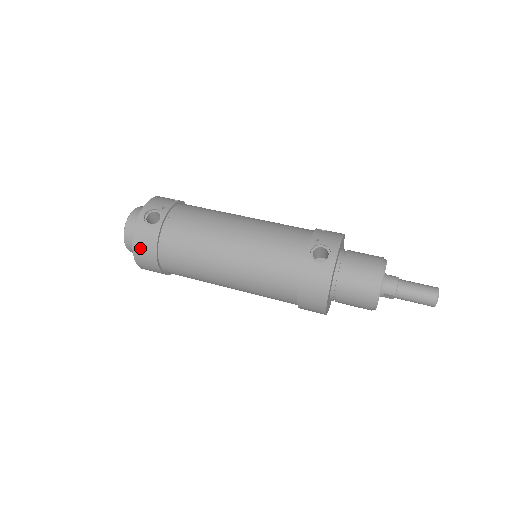
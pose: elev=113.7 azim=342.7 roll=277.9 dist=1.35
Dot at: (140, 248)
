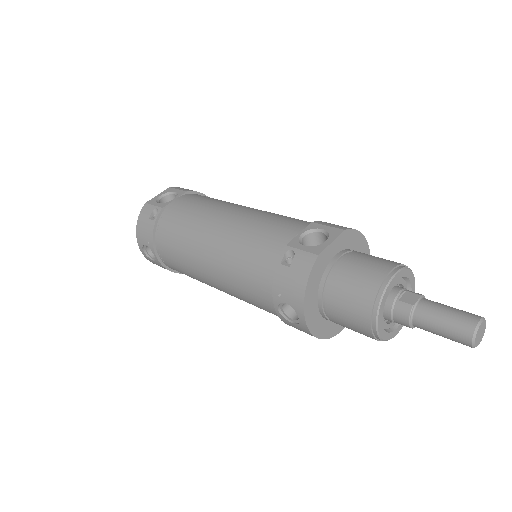
Dot at: occluded
